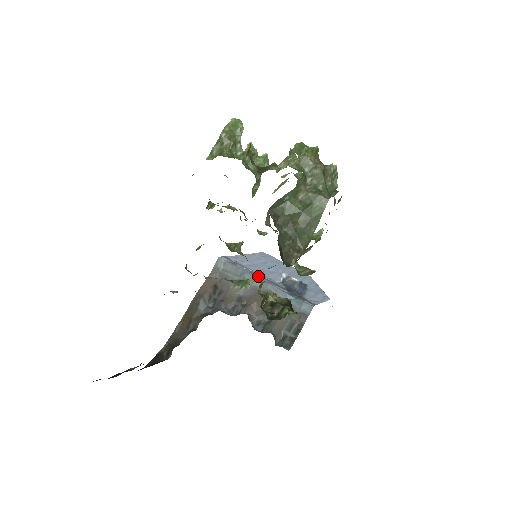
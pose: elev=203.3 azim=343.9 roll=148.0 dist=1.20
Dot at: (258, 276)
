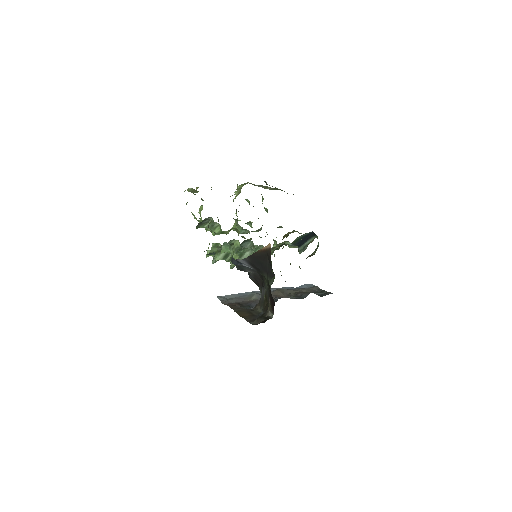
Dot at: occluded
